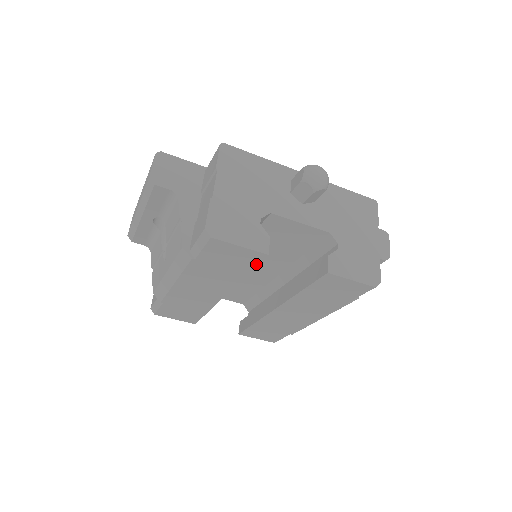
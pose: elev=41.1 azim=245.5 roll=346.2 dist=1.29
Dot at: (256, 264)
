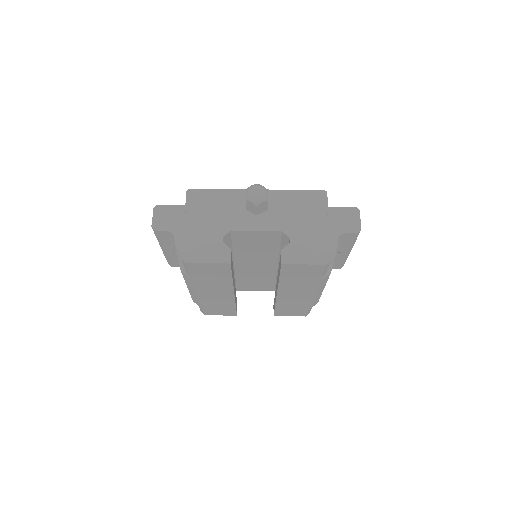
Dot at: (230, 270)
